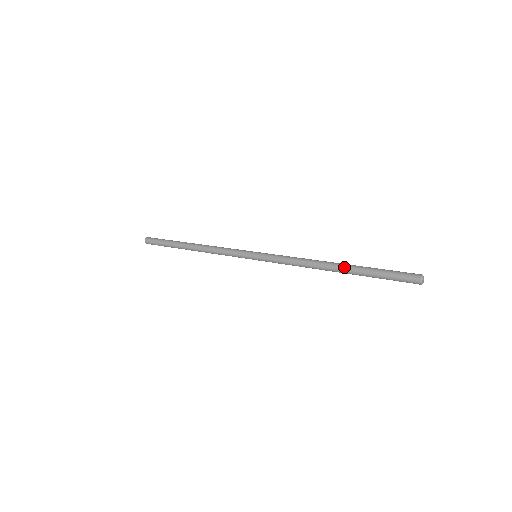
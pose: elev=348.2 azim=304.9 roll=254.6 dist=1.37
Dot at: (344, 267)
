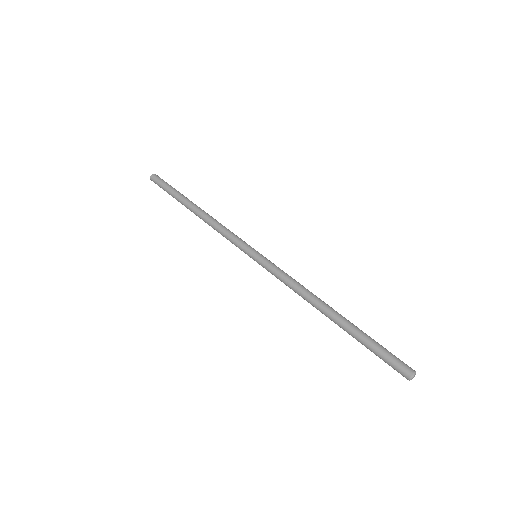
Dot at: occluded
